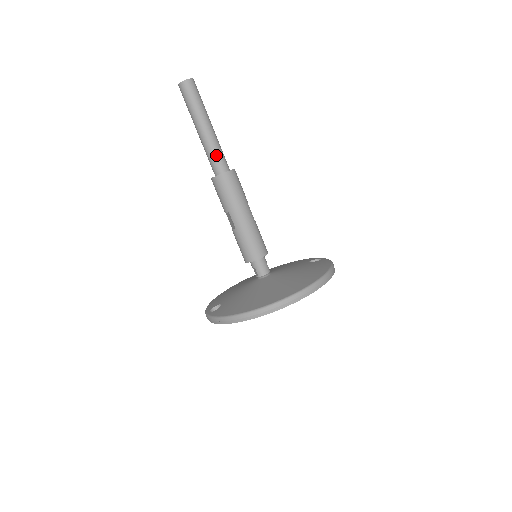
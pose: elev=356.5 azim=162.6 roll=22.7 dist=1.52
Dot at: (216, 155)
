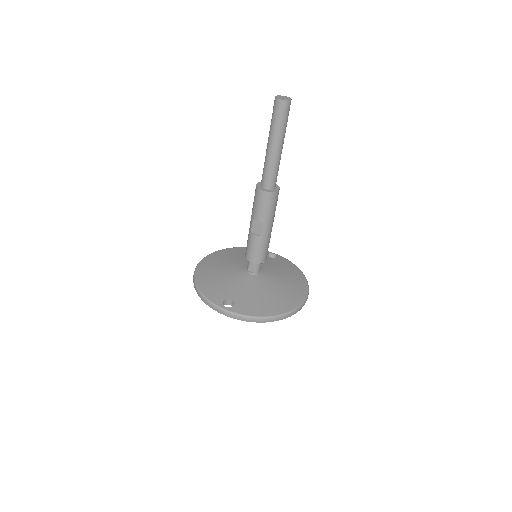
Dot at: (277, 173)
